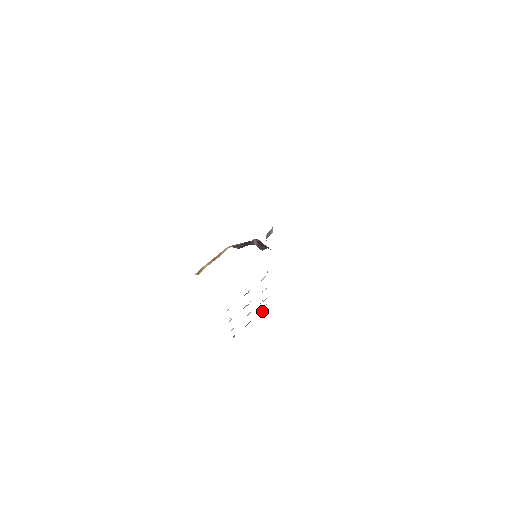
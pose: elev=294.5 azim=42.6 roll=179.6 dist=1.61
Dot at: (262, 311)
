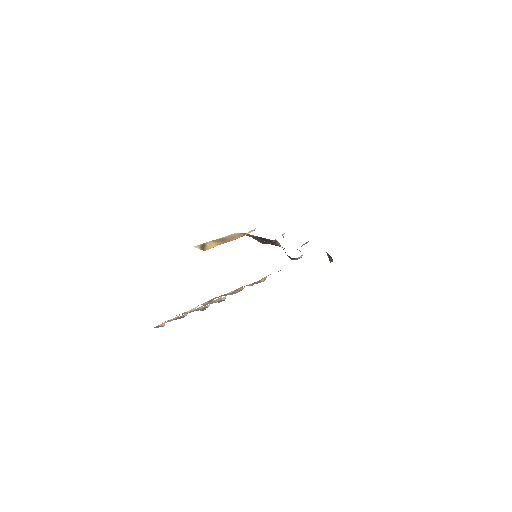
Dot at: (198, 310)
